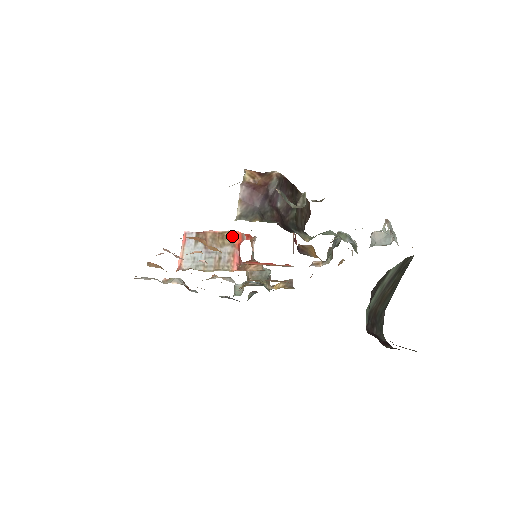
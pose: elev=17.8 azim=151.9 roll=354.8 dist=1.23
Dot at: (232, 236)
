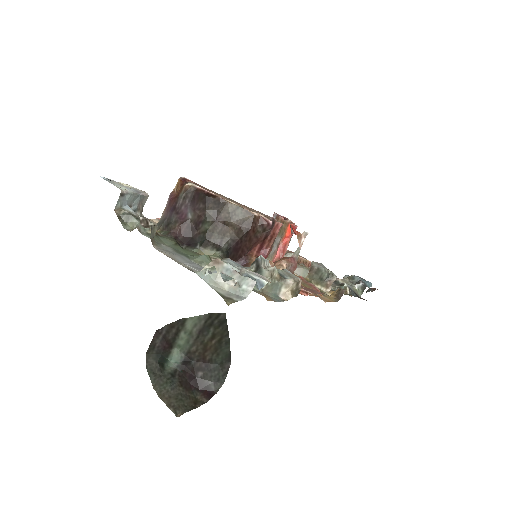
Dot at: (285, 227)
